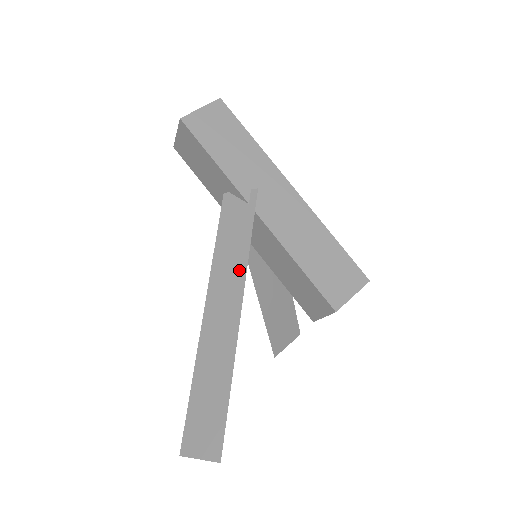
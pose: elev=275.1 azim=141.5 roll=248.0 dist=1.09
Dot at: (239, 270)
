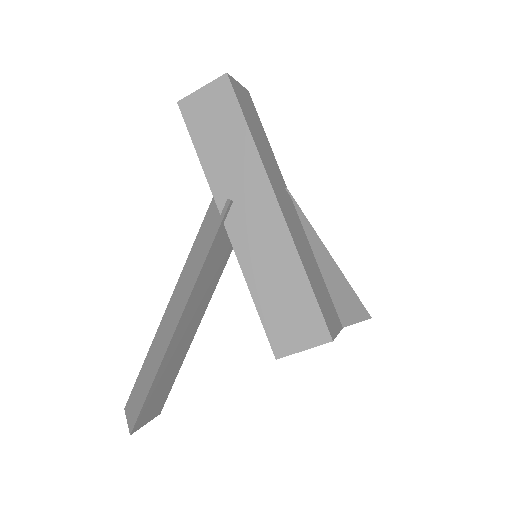
Dot at: (190, 284)
